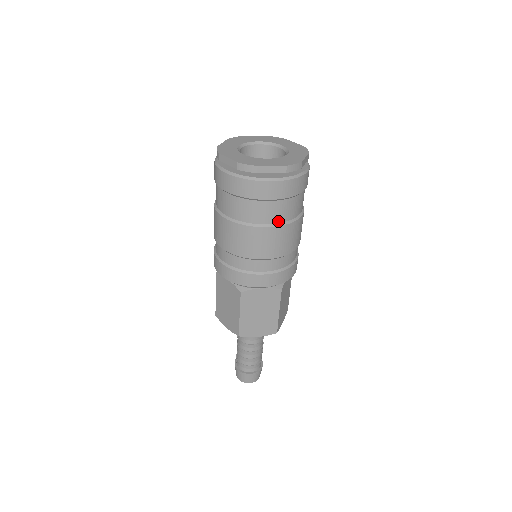
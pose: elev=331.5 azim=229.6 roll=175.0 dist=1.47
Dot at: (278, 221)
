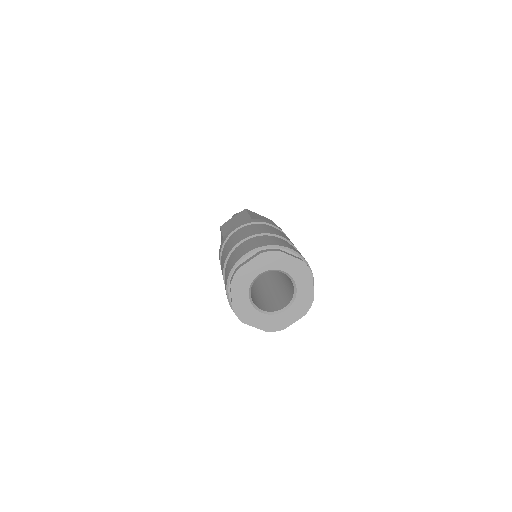
Dot at: occluded
